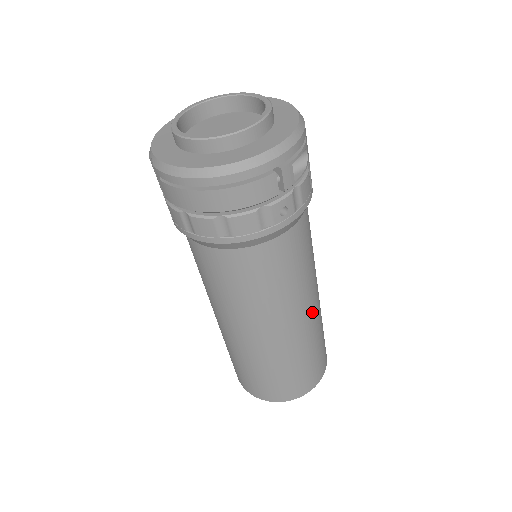
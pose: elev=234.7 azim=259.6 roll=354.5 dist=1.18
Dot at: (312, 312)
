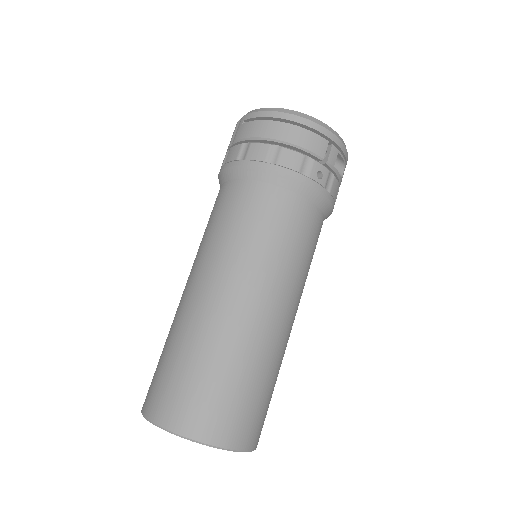
Dot at: (285, 323)
